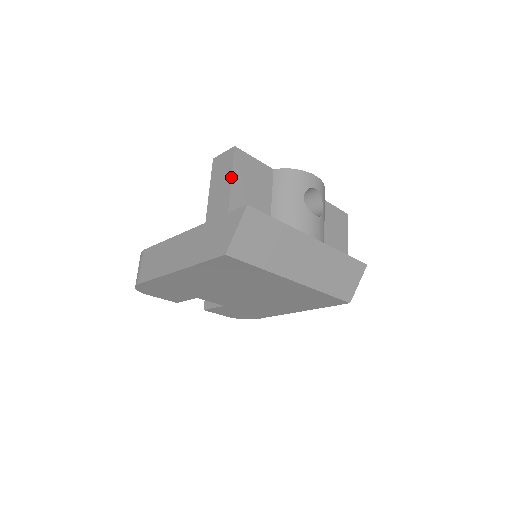
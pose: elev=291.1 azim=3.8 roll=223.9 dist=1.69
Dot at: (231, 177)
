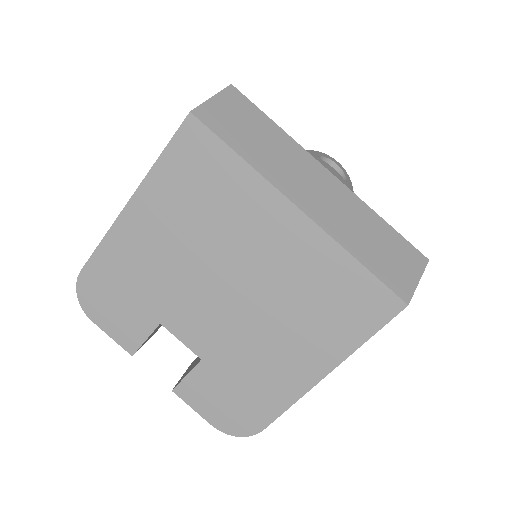
Dot at: occluded
